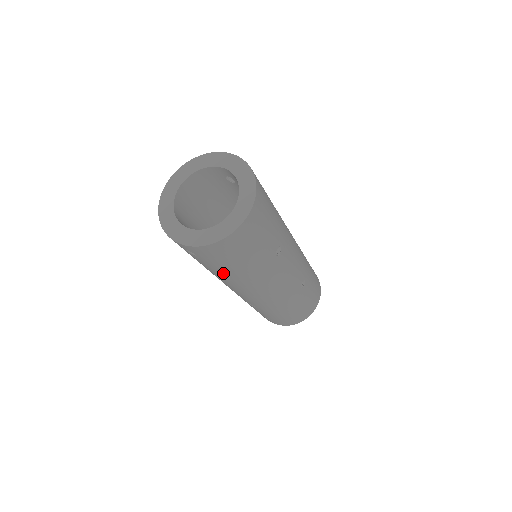
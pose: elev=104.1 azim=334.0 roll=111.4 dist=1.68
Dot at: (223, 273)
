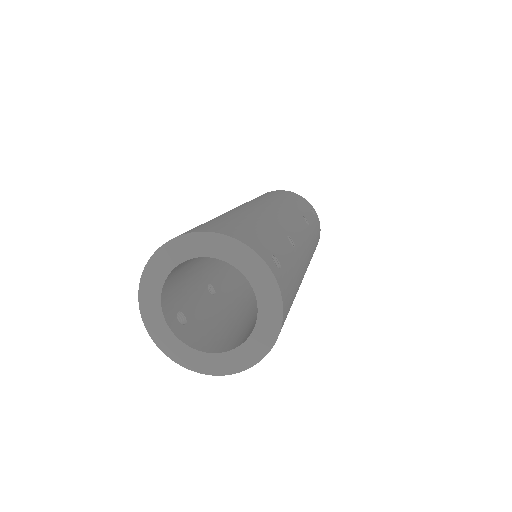
Dot at: occluded
